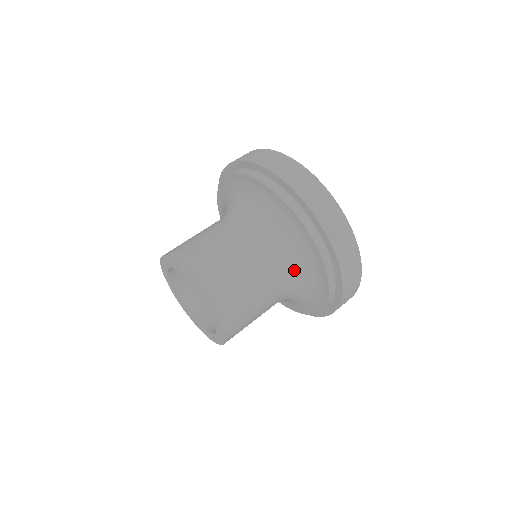
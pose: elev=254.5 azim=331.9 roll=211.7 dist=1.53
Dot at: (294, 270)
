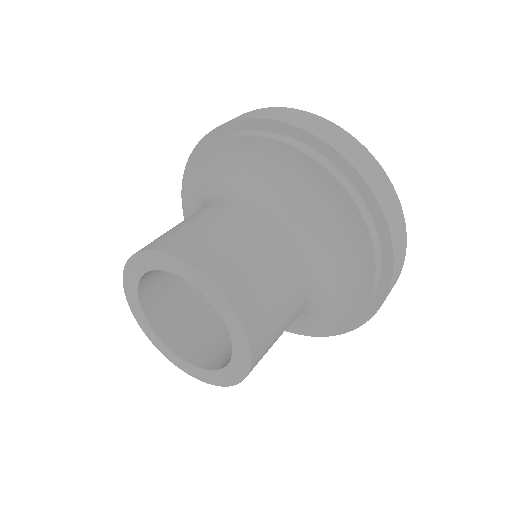
Dot at: (312, 229)
